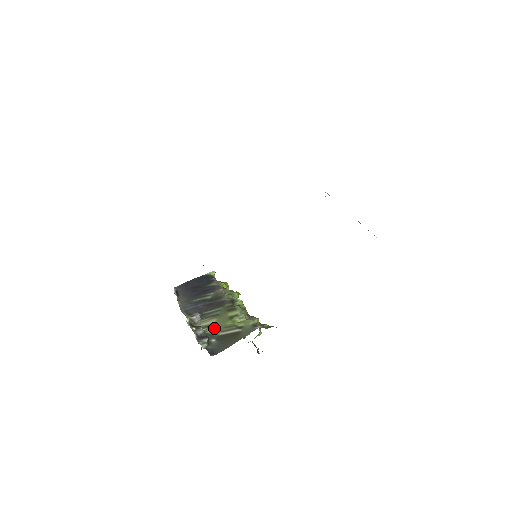
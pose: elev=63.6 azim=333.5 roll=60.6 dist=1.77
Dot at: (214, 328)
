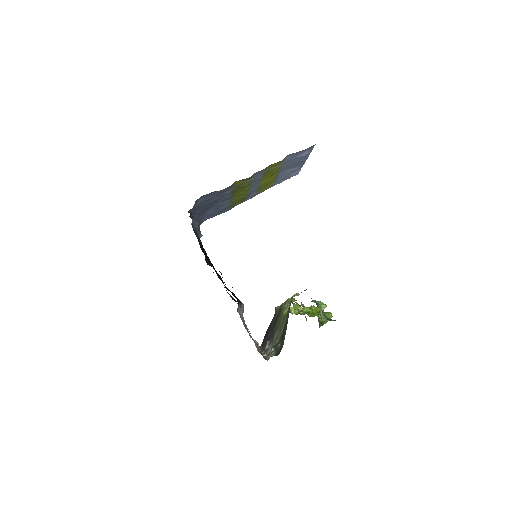
Dot at: (278, 337)
